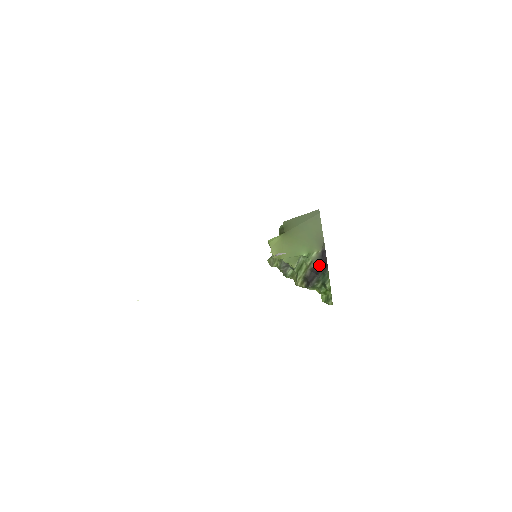
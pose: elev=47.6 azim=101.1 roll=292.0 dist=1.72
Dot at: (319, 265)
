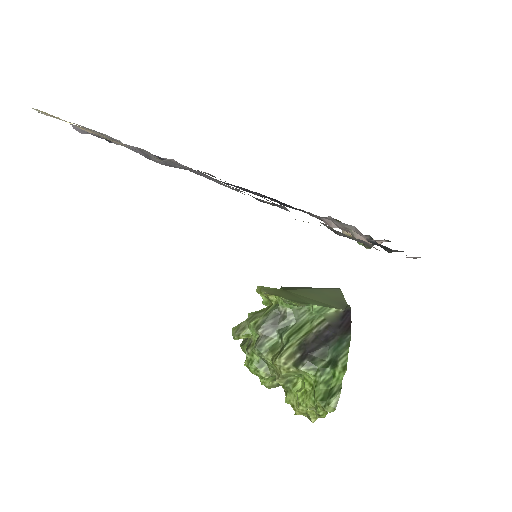
Dot at: (335, 327)
